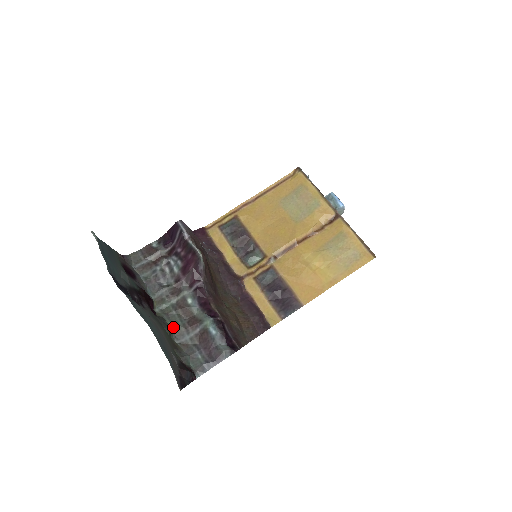
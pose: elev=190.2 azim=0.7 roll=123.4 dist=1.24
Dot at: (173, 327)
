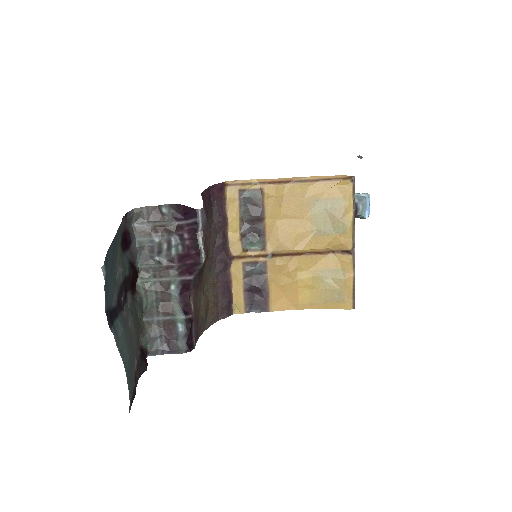
Dot at: (147, 306)
